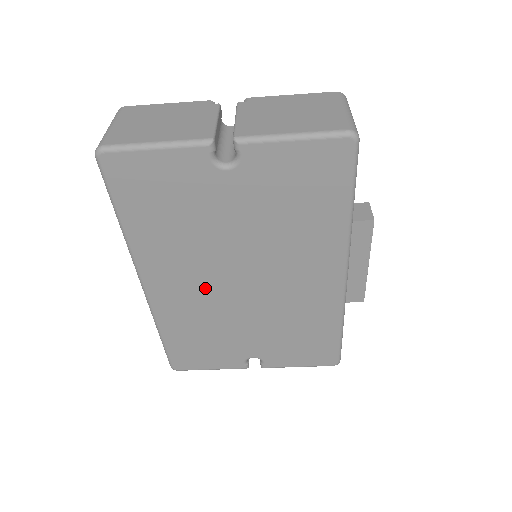
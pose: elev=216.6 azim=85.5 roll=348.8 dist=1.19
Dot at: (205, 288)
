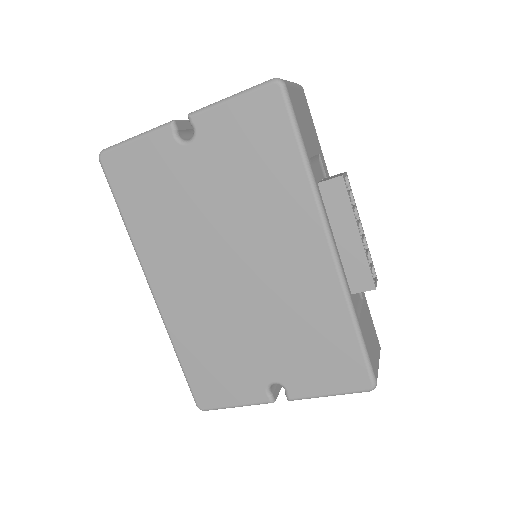
Dot at: (202, 284)
